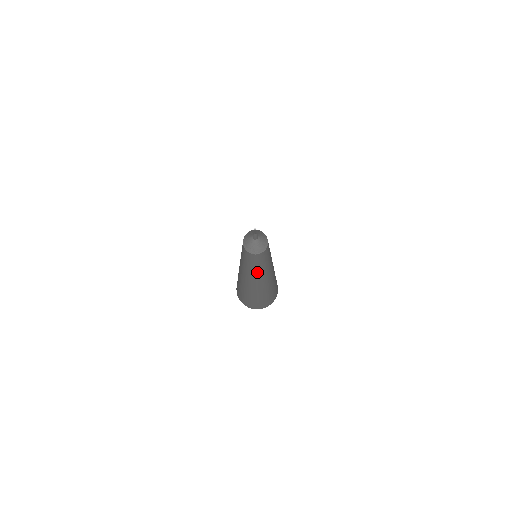
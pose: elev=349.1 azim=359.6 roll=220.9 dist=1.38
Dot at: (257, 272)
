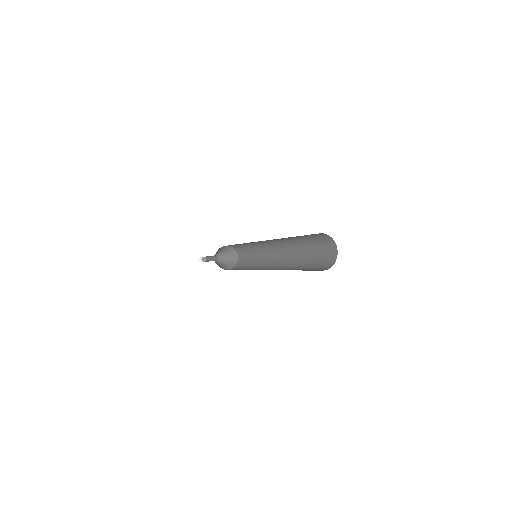
Dot at: occluded
